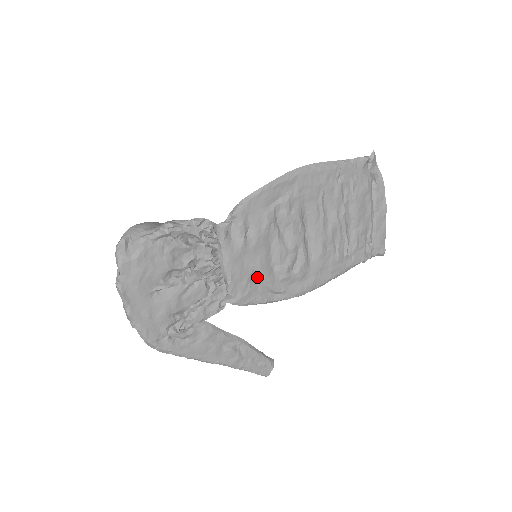
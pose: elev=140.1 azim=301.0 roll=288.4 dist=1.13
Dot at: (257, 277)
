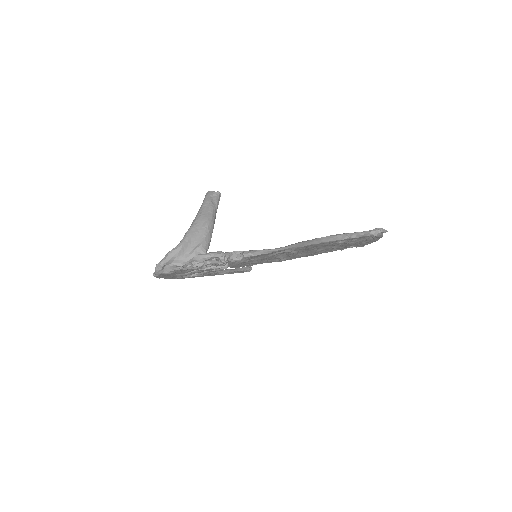
Dot at: occluded
